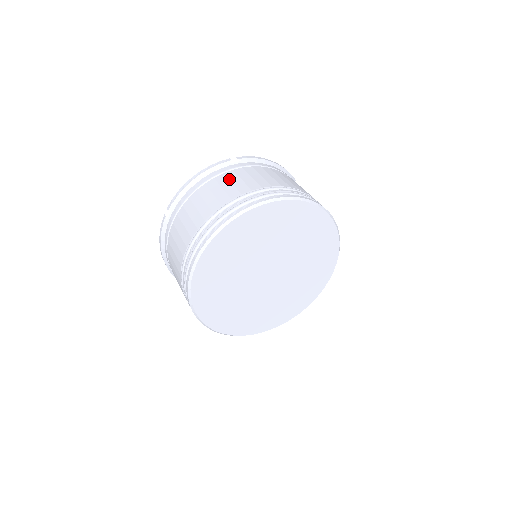
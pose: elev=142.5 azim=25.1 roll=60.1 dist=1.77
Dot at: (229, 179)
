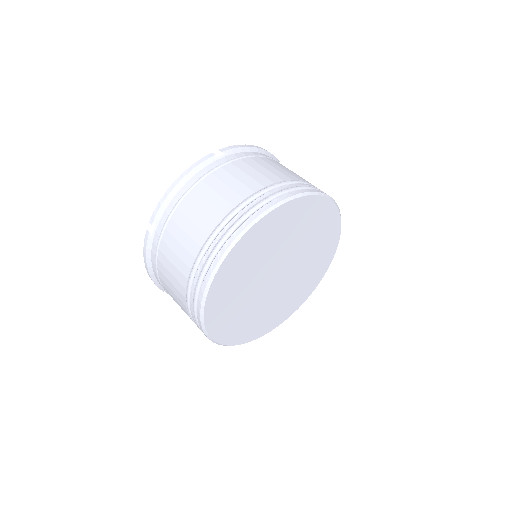
Dot at: (221, 180)
